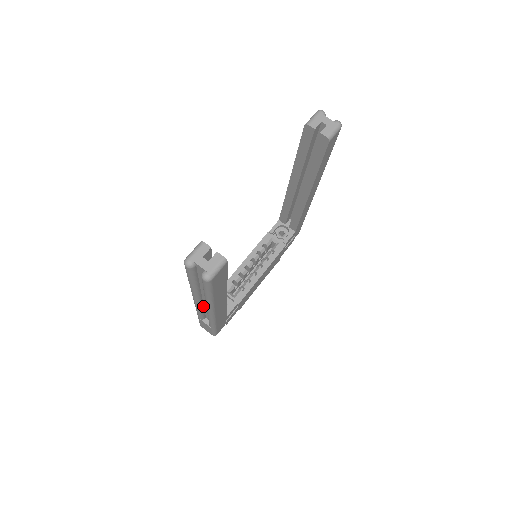
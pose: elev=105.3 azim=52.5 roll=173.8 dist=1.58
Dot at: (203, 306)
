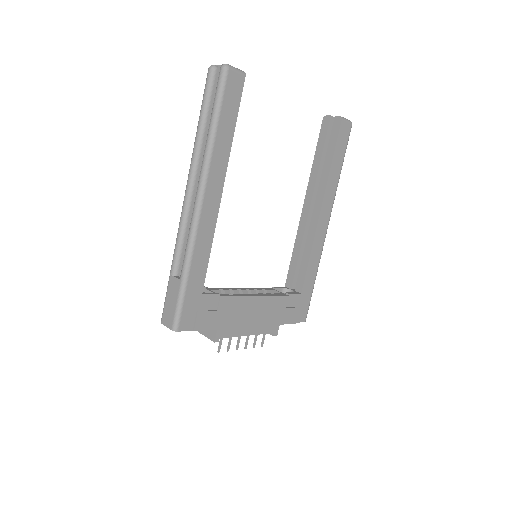
Dot at: (189, 219)
